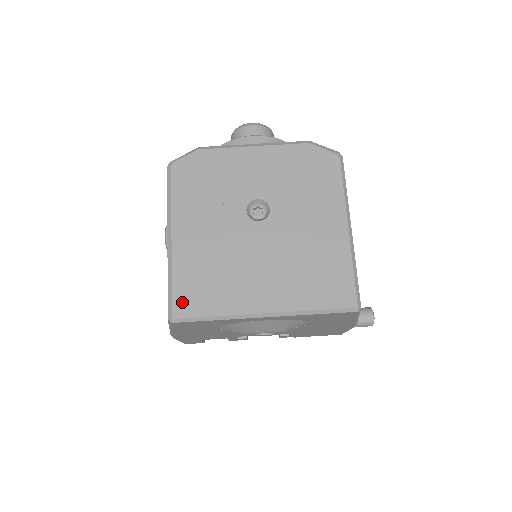
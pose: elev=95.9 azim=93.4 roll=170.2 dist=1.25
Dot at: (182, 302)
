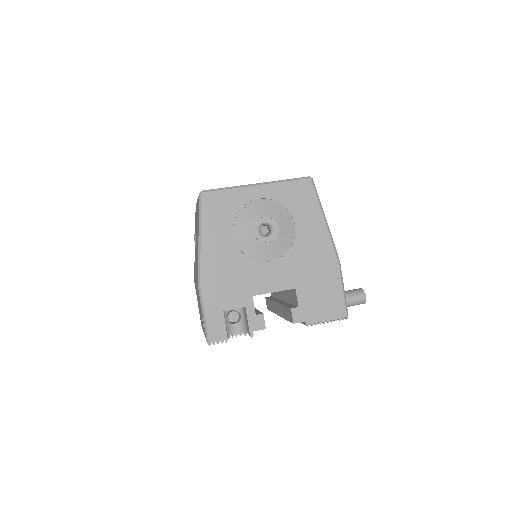
Dot at: occluded
